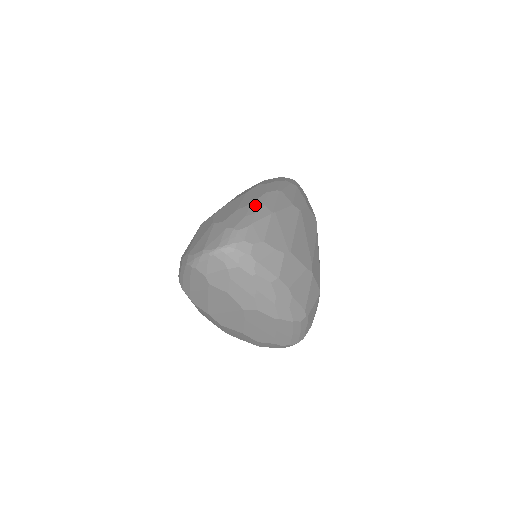
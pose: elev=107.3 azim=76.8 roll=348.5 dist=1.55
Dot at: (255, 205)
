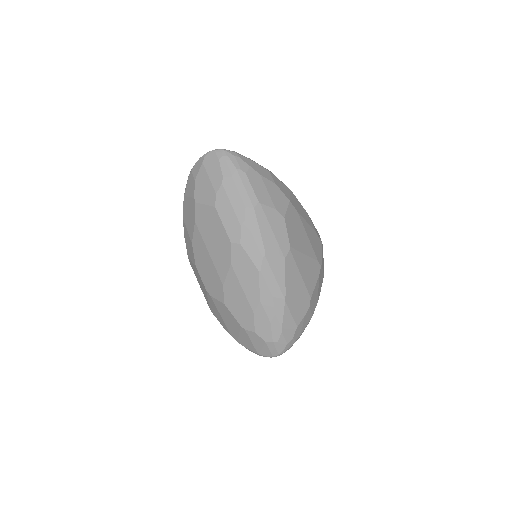
Dot at: (266, 302)
